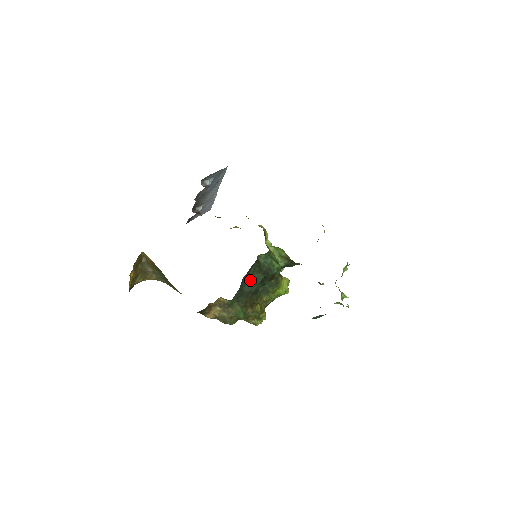
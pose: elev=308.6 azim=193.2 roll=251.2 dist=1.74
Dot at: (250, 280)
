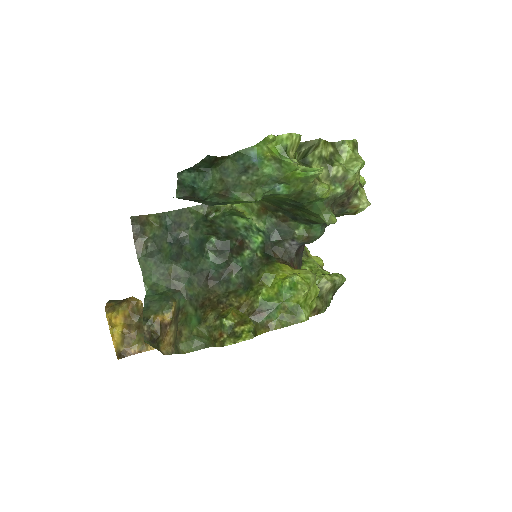
Dot at: (197, 250)
